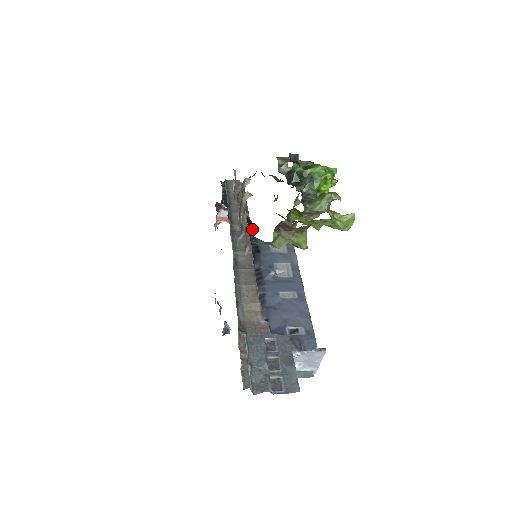
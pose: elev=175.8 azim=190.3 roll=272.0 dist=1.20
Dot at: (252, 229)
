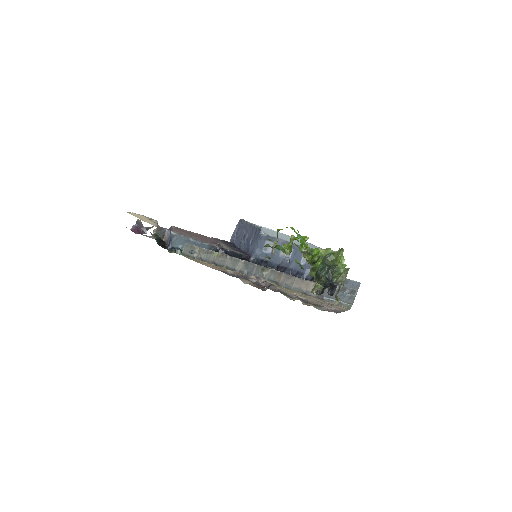
Dot at: (241, 255)
